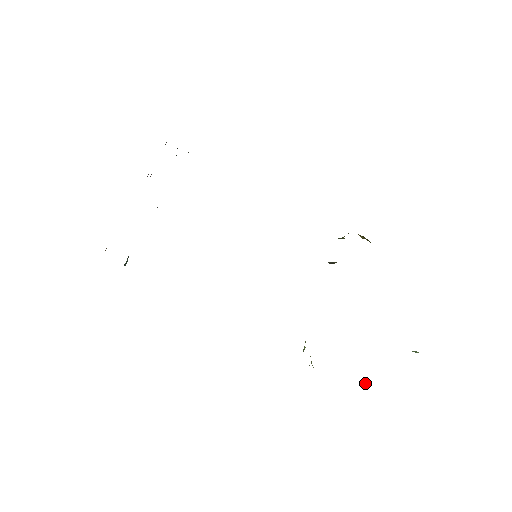
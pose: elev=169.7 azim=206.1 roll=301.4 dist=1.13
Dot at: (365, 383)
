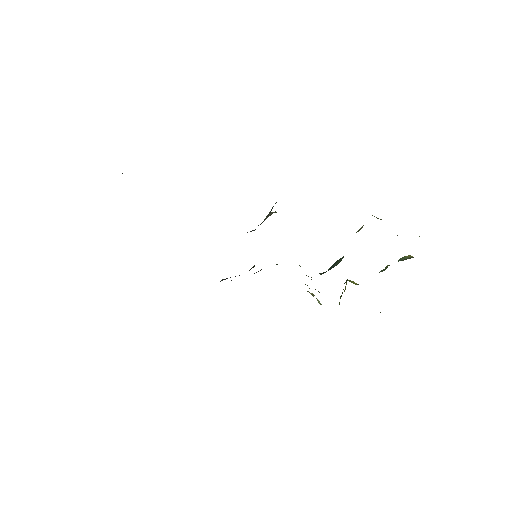
Dot at: occluded
